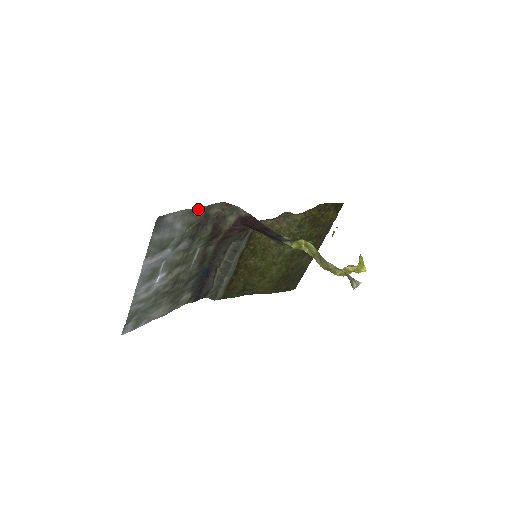
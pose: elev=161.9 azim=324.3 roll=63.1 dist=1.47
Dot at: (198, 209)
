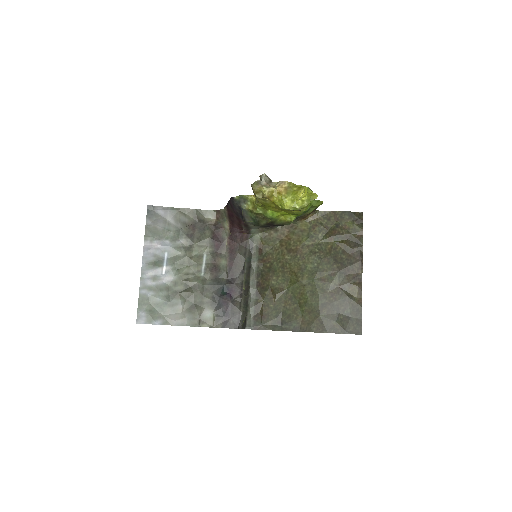
Dot at: (188, 211)
